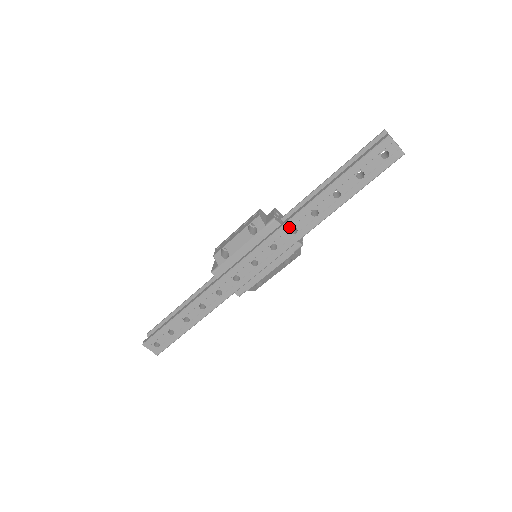
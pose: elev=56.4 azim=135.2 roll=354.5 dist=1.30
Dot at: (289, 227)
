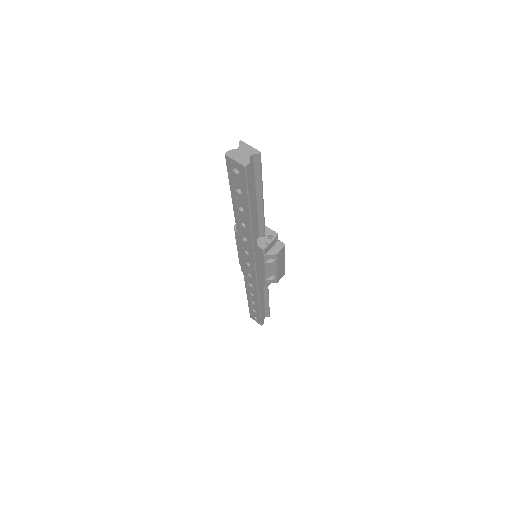
Dot at: (241, 237)
